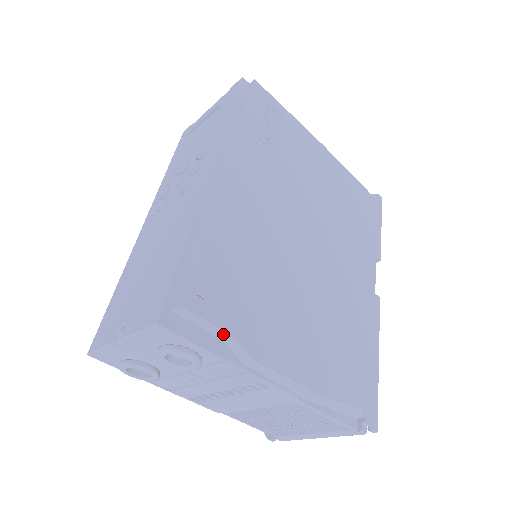
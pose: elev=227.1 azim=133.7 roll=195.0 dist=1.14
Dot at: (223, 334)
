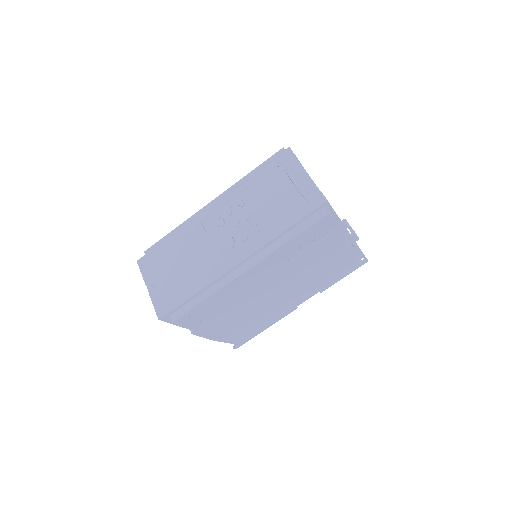
Dot at: (186, 326)
